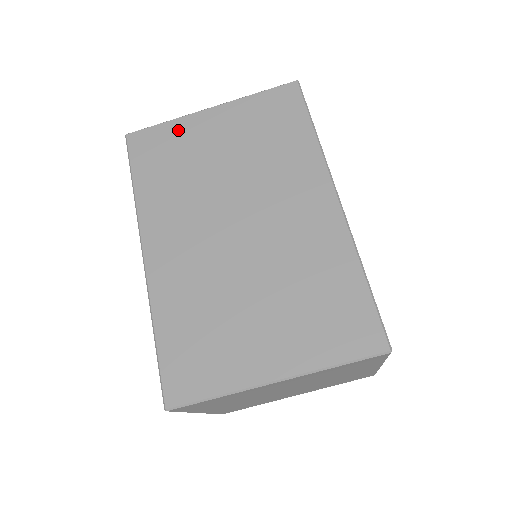
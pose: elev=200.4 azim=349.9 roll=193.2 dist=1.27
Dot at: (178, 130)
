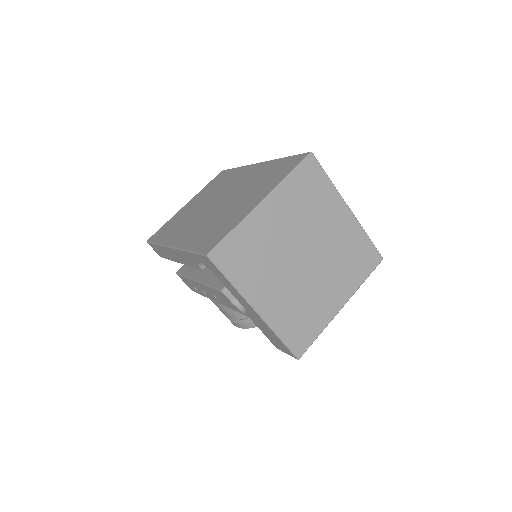
Dot at: (173, 219)
